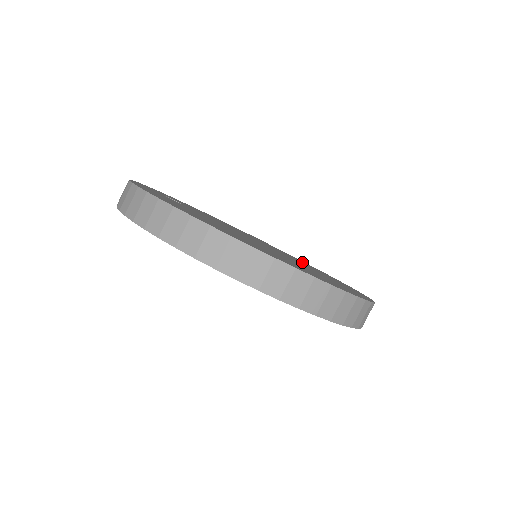
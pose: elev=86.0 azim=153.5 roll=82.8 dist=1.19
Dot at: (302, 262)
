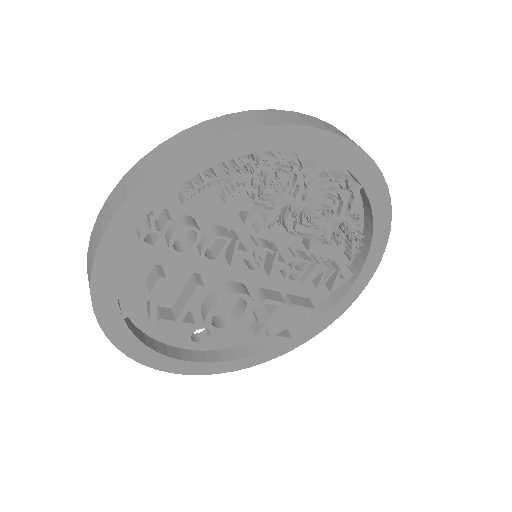
Dot at: occluded
